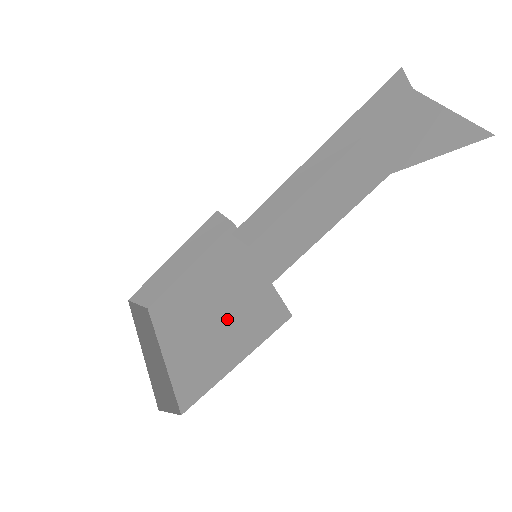
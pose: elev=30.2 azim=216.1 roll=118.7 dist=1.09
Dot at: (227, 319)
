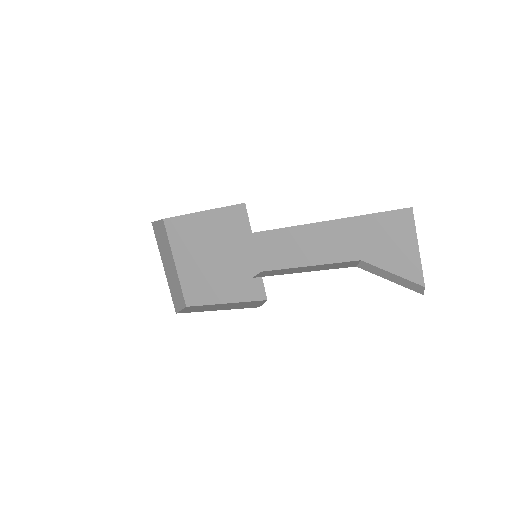
Dot at: (225, 272)
